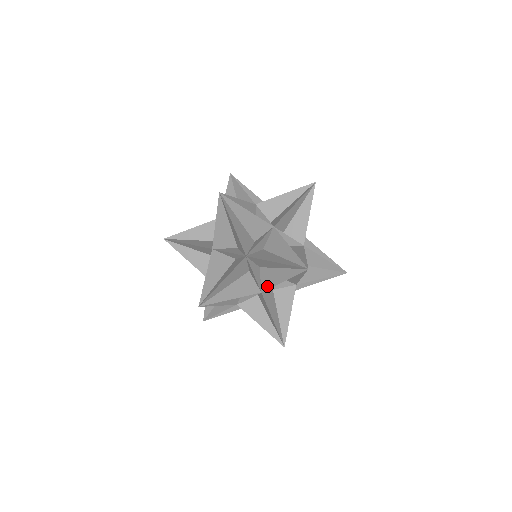
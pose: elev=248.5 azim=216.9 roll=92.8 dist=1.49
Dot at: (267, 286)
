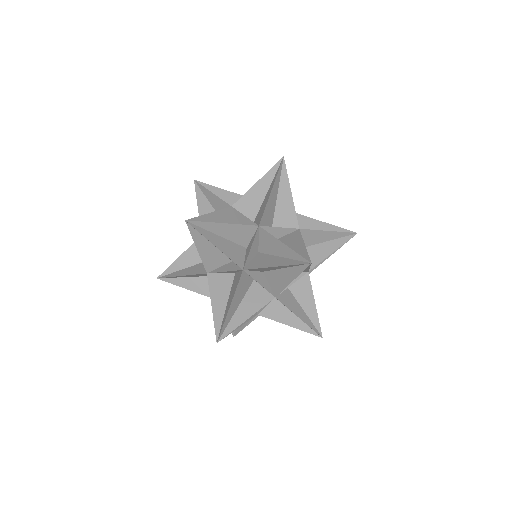
Dot at: (268, 315)
